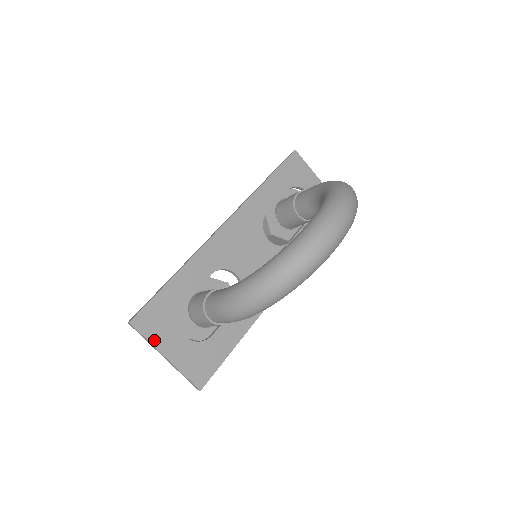
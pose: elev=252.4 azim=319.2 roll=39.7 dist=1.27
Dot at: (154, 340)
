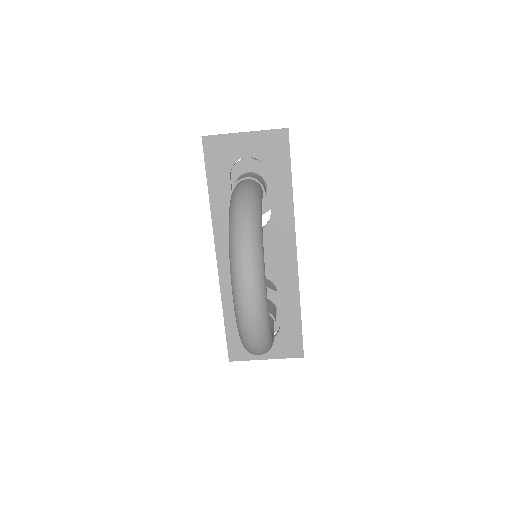
Dot at: (251, 357)
